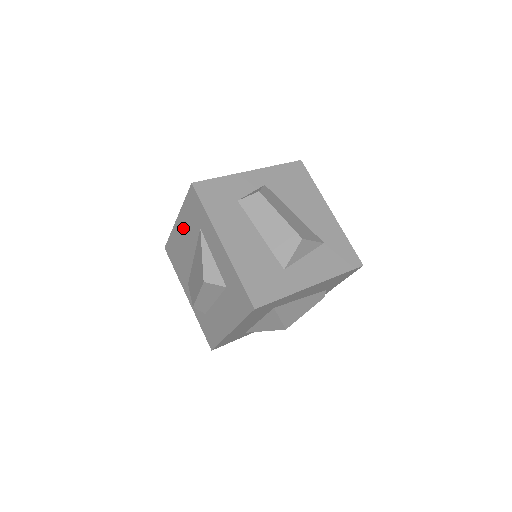
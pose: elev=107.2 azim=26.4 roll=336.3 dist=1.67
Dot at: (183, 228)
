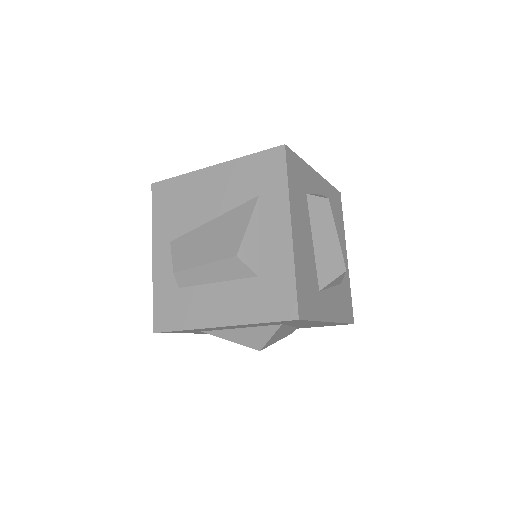
Dot at: (219, 180)
